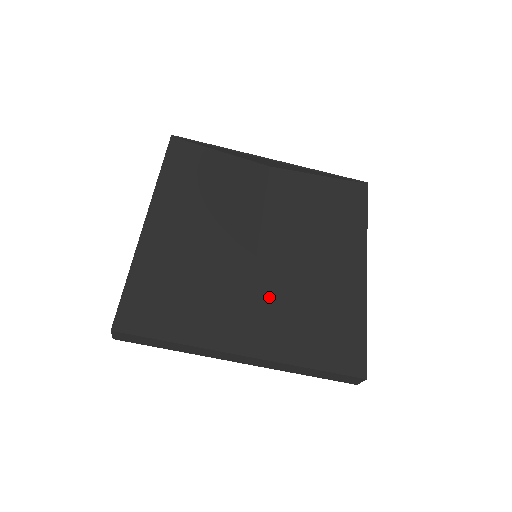
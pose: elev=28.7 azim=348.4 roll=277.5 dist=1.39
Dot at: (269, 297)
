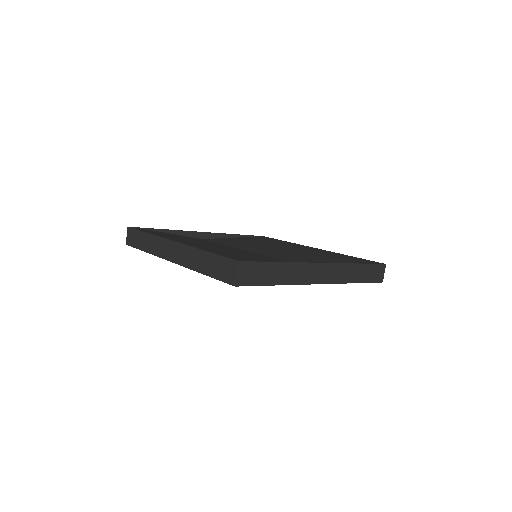
Dot at: (292, 259)
